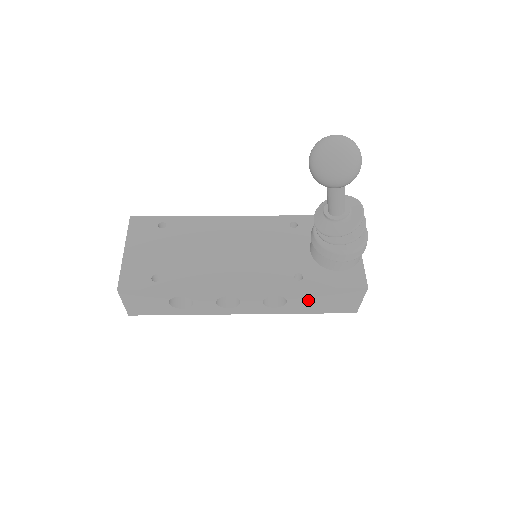
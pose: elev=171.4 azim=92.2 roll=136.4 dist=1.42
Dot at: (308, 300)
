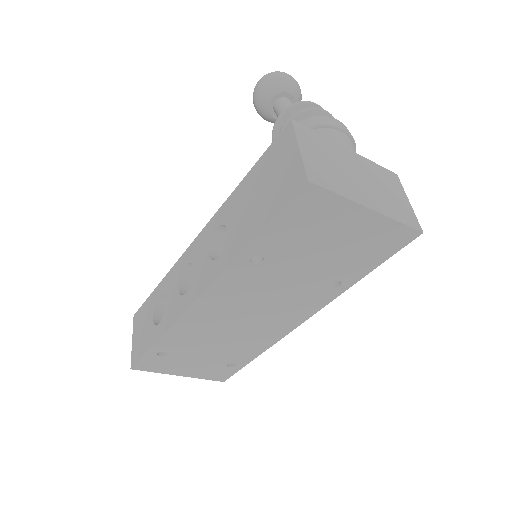
Dot at: (244, 209)
